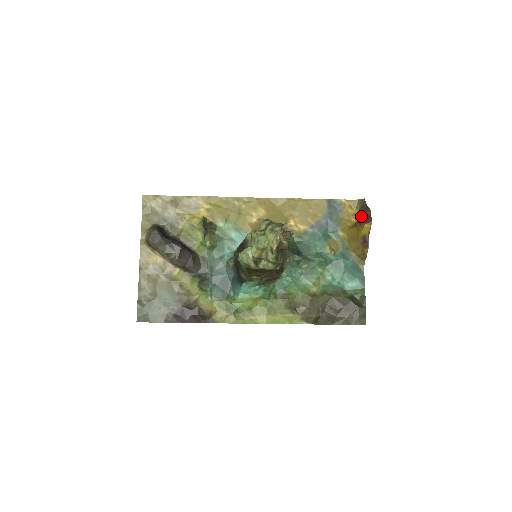
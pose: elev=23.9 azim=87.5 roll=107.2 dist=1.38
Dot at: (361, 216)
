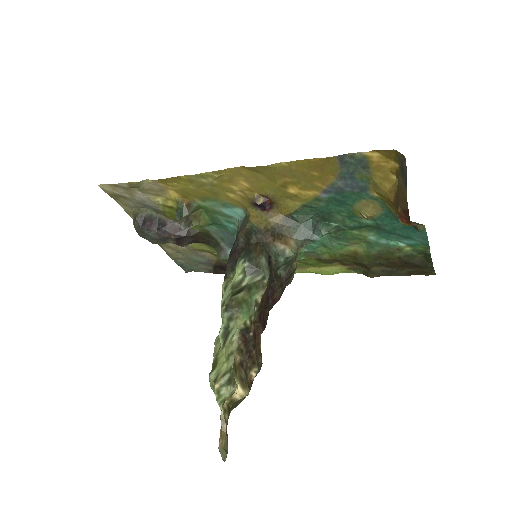
Dot at: (397, 195)
